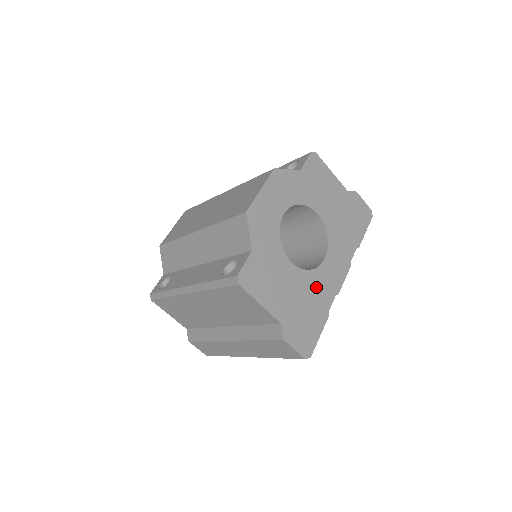
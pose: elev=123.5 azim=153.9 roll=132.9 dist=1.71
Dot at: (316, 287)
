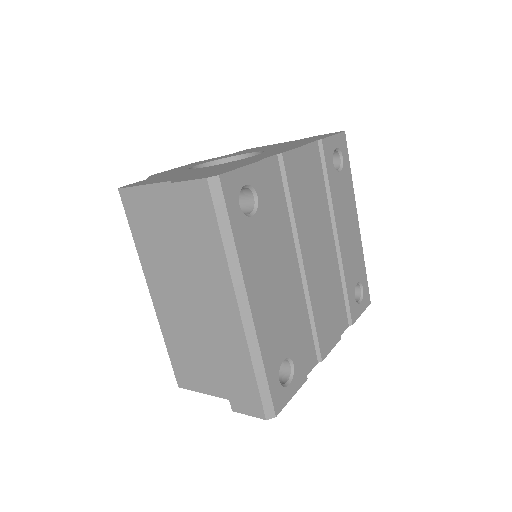
Dot at: occluded
